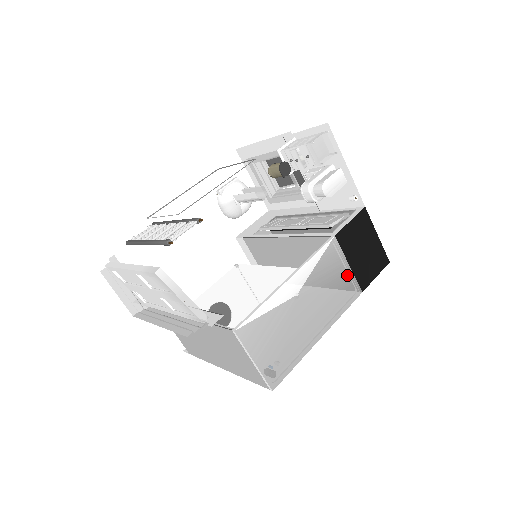
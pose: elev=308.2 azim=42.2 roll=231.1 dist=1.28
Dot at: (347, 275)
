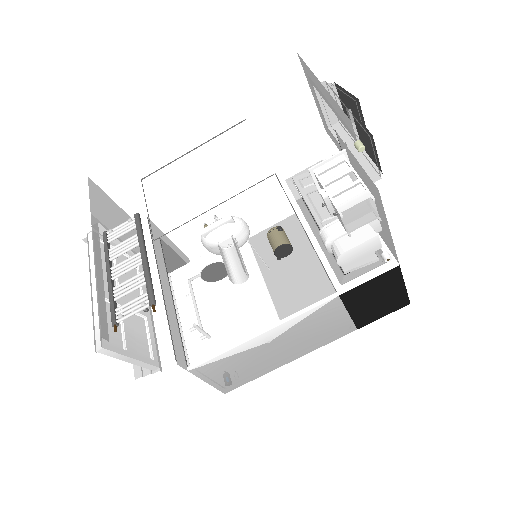
Dot at: (342, 321)
